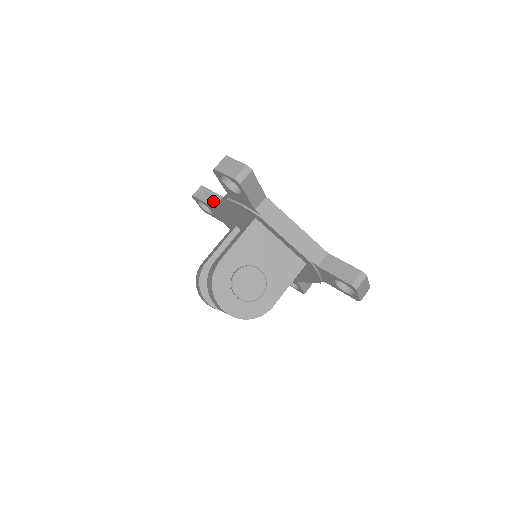
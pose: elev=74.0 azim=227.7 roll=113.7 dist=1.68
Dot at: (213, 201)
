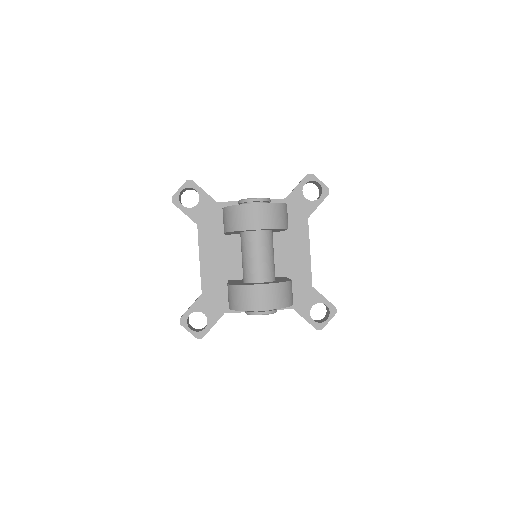
Dot at: (197, 298)
